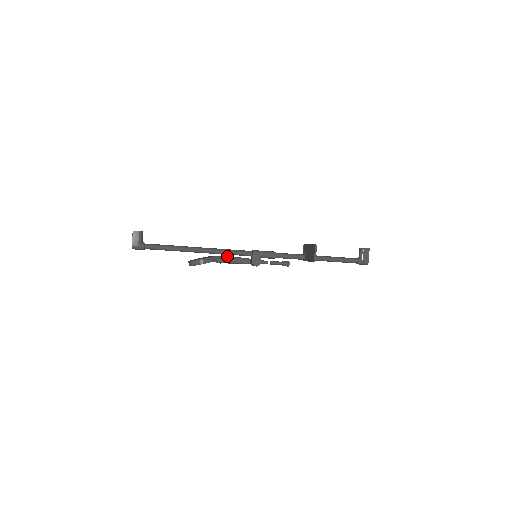
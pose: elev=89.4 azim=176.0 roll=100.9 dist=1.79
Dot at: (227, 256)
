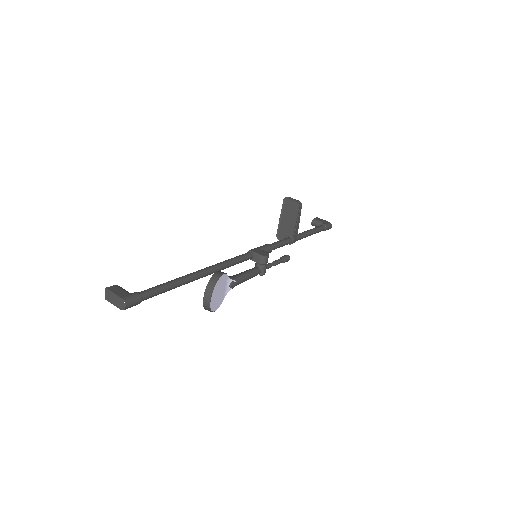
Dot at: occluded
